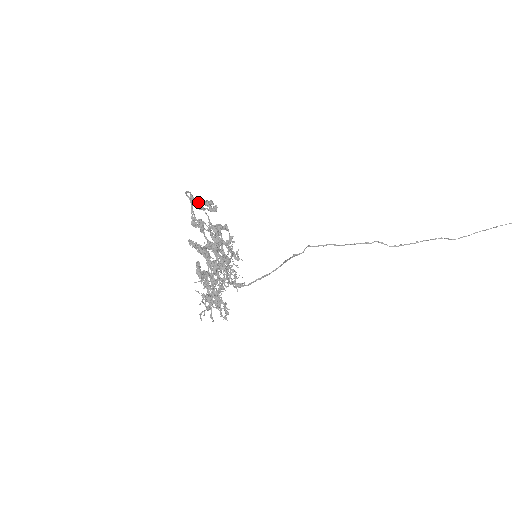
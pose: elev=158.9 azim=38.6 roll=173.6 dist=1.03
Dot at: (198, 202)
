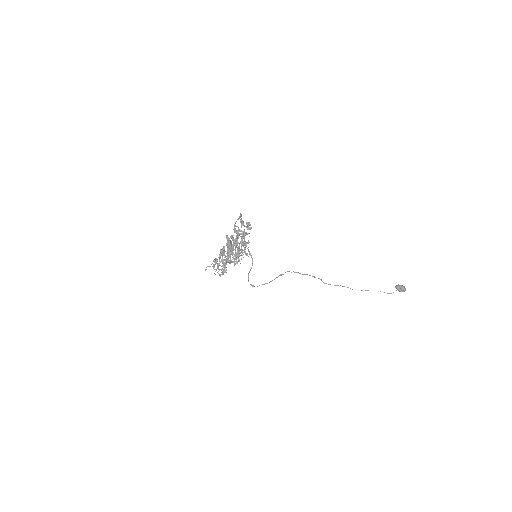
Dot at: (243, 221)
